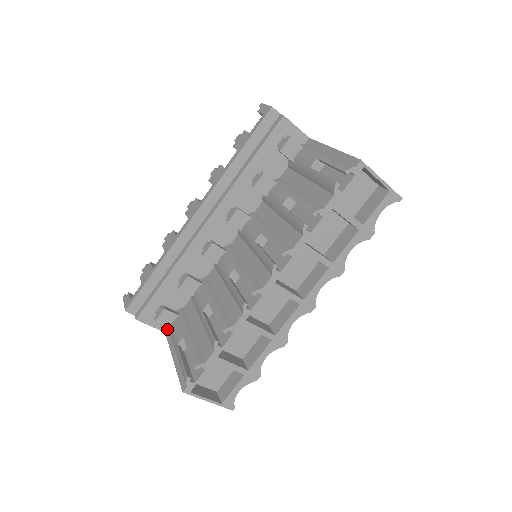
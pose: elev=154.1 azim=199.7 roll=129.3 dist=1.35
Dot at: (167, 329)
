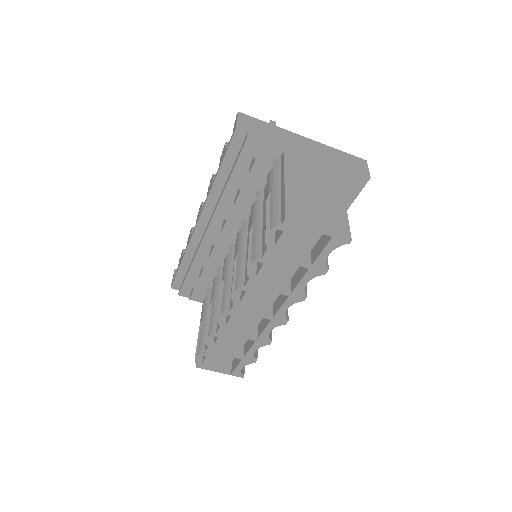
Dot at: occluded
